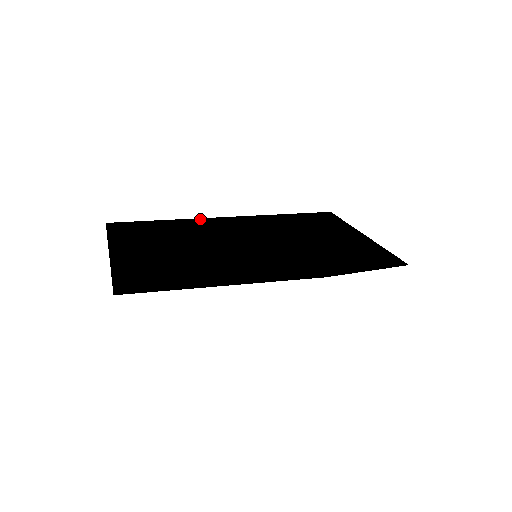
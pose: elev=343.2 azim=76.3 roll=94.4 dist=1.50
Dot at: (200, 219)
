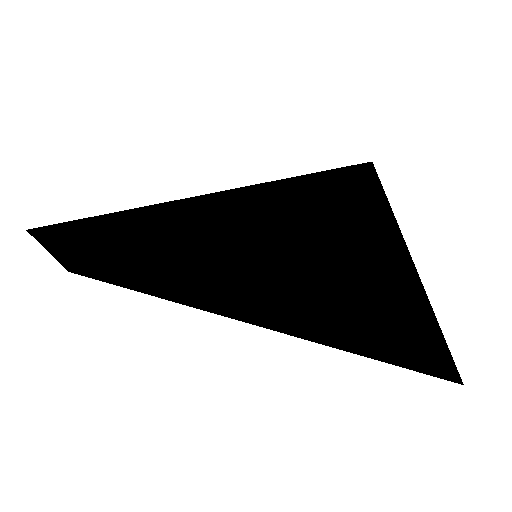
Dot at: (171, 207)
